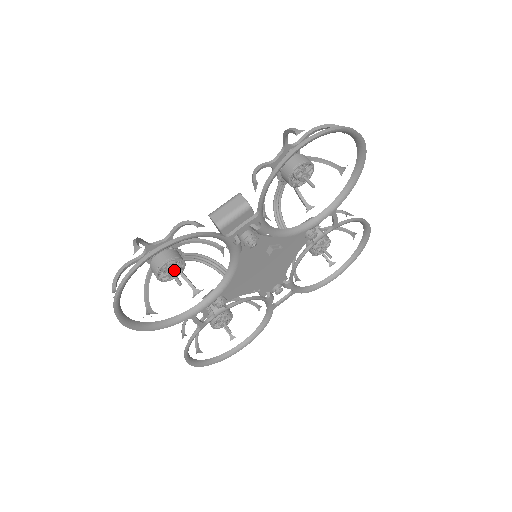
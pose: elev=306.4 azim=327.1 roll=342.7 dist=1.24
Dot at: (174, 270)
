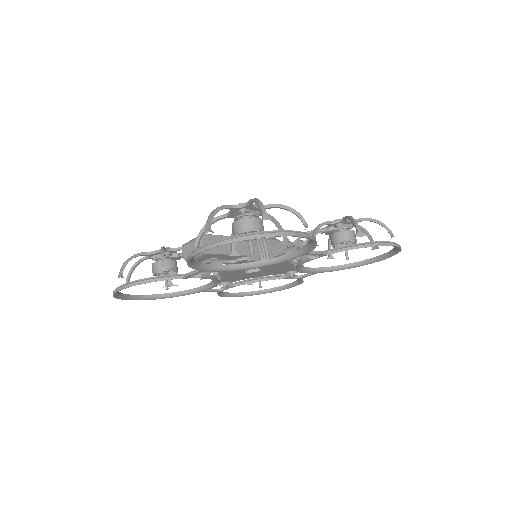
Dot at: occluded
